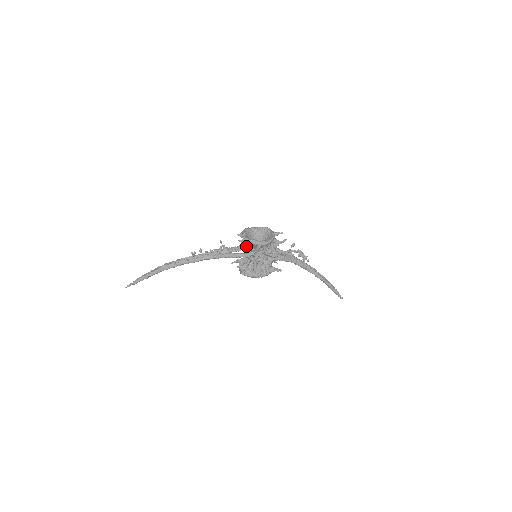
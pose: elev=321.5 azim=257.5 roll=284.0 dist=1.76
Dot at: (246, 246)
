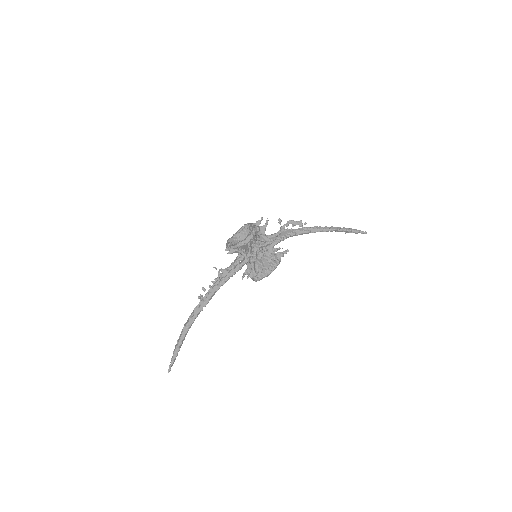
Dot at: (241, 255)
